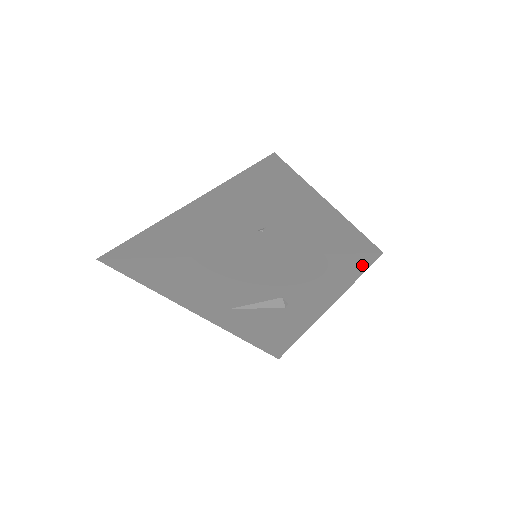
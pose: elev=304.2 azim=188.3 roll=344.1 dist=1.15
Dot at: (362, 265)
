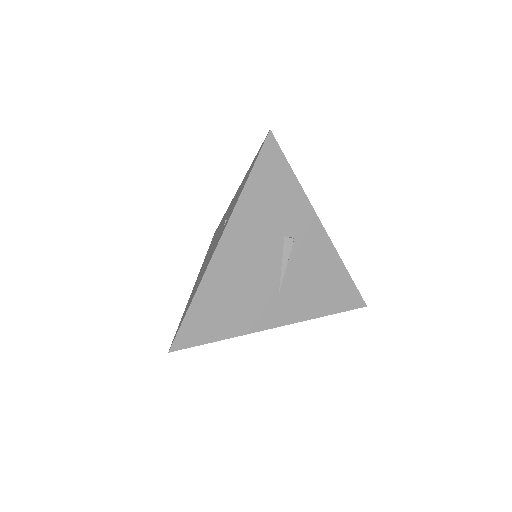
Dot at: (276, 152)
